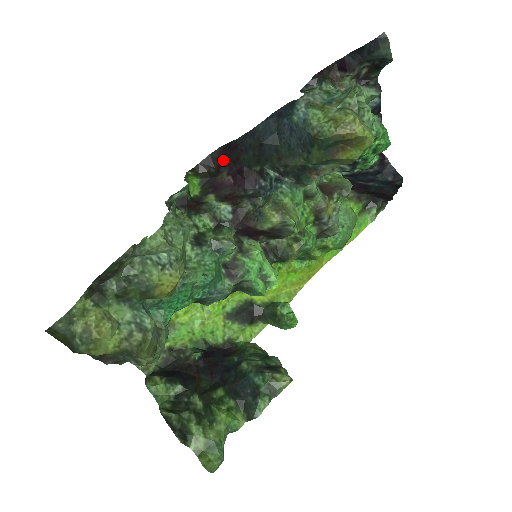
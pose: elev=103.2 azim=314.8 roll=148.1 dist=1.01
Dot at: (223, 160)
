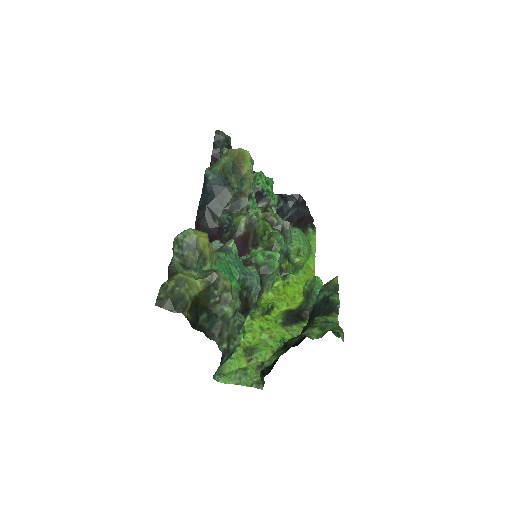
Dot at: occluded
